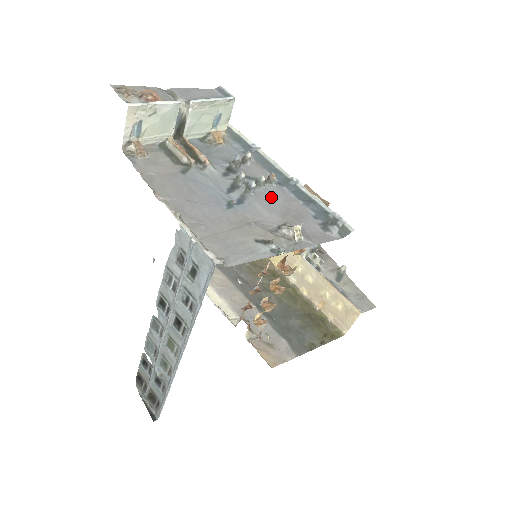
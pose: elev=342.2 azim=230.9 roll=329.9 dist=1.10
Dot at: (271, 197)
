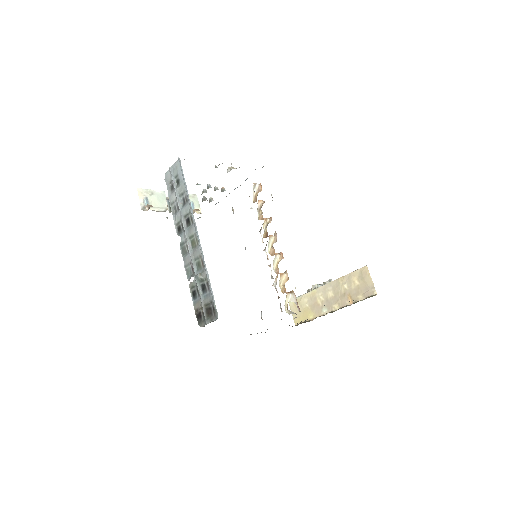
Dot at: occluded
